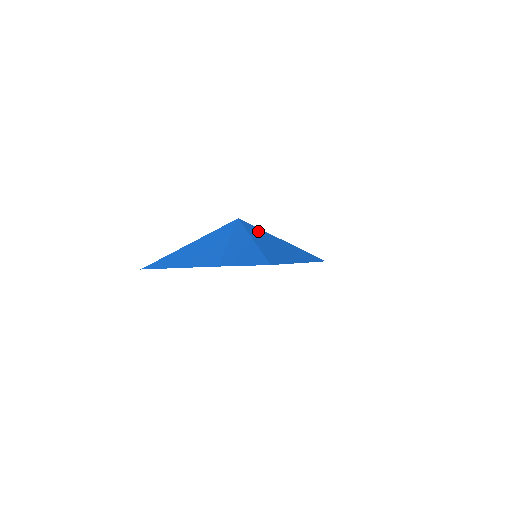
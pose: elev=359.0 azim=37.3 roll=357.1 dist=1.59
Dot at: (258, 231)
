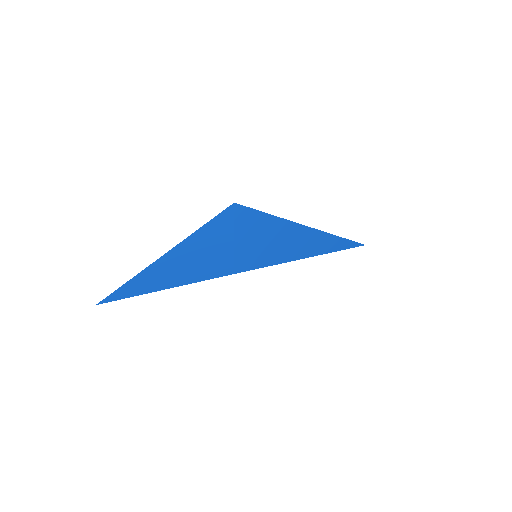
Dot at: occluded
